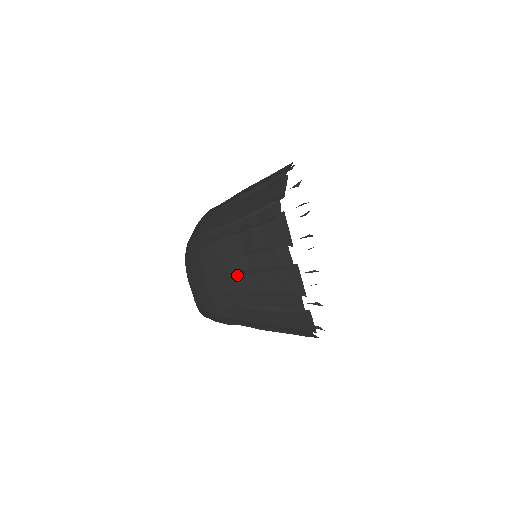
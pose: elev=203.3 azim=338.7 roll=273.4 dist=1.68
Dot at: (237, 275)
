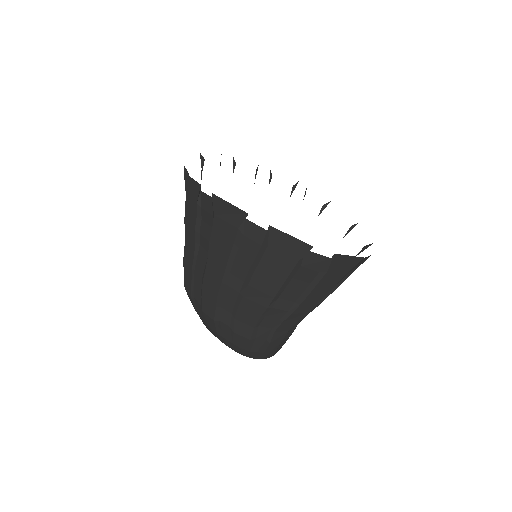
Dot at: (205, 271)
